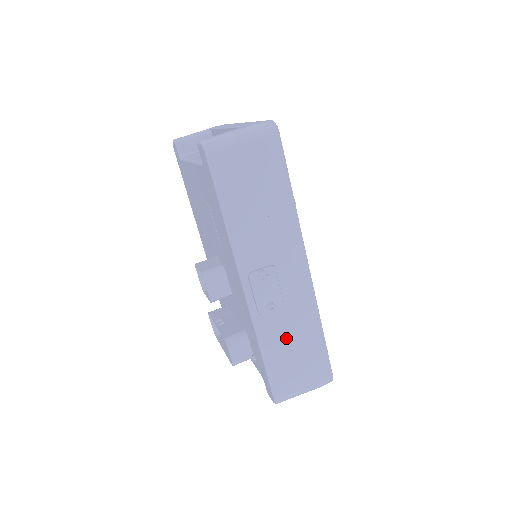
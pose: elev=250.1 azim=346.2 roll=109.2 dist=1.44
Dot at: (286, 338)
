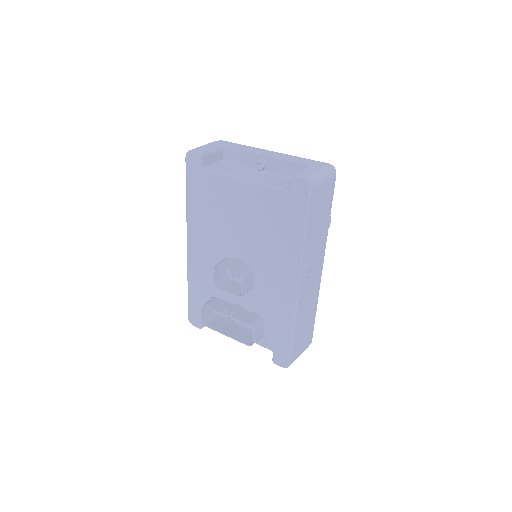
Dot at: (304, 318)
